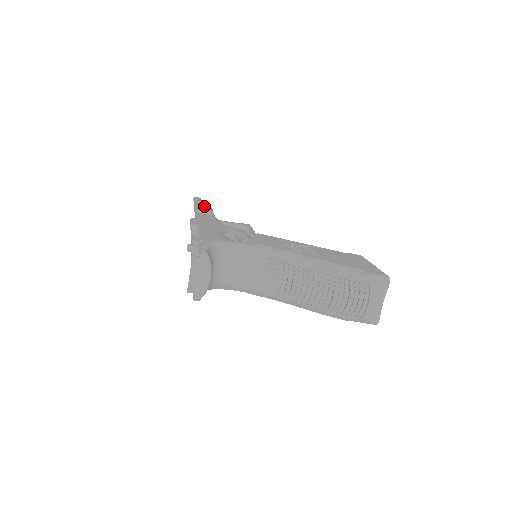
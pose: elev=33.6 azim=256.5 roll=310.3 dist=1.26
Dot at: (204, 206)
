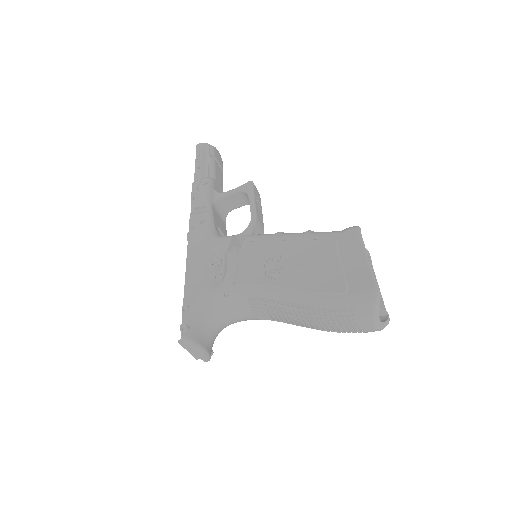
Dot at: (199, 184)
